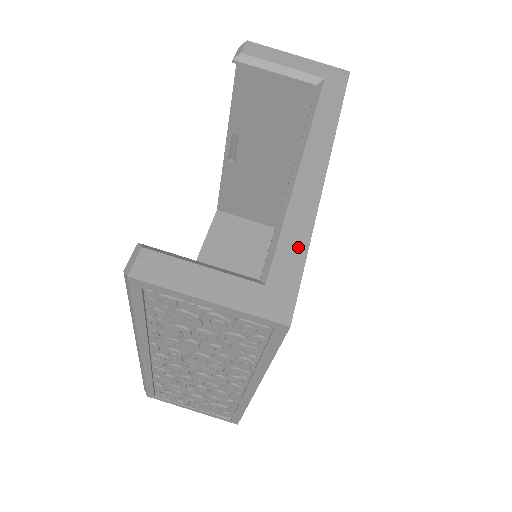
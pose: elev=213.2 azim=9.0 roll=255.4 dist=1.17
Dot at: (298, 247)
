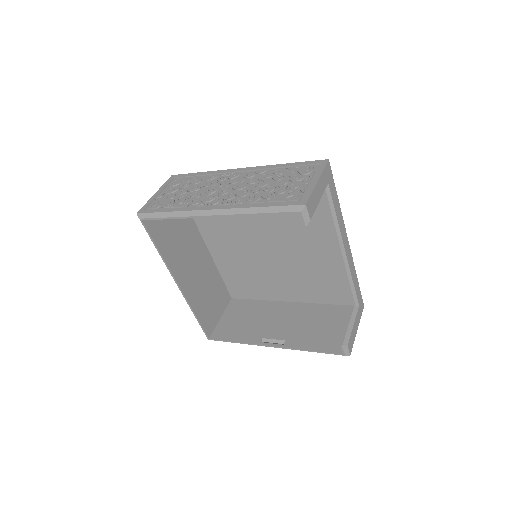
Dot at: (357, 284)
